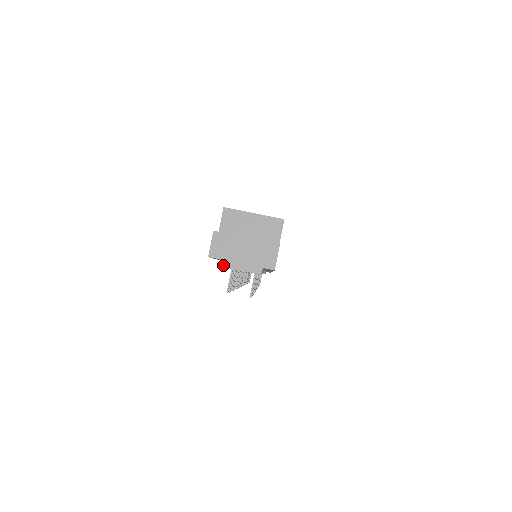
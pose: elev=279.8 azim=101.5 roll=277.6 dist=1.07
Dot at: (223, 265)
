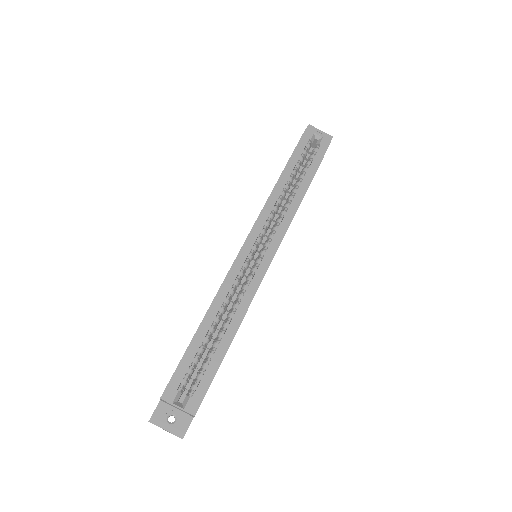
Dot at: occluded
